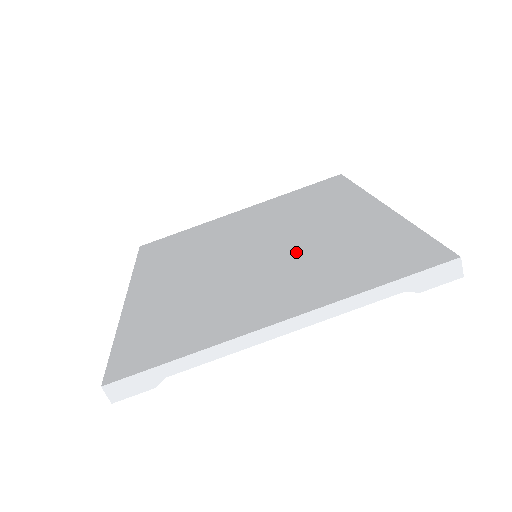
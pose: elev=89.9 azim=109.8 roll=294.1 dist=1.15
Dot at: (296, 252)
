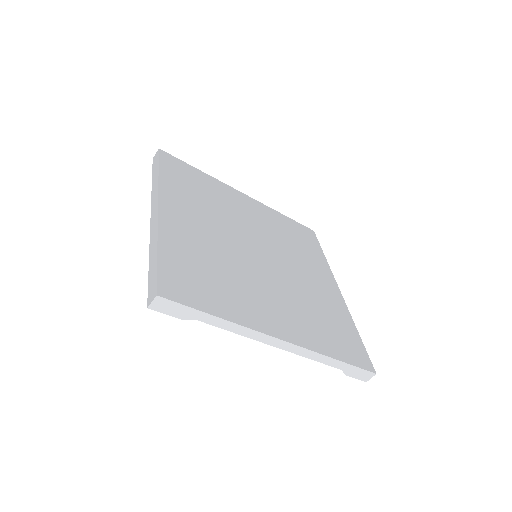
Dot at: (289, 283)
